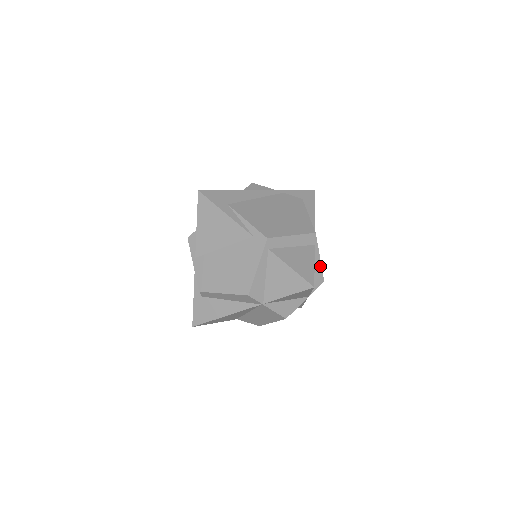
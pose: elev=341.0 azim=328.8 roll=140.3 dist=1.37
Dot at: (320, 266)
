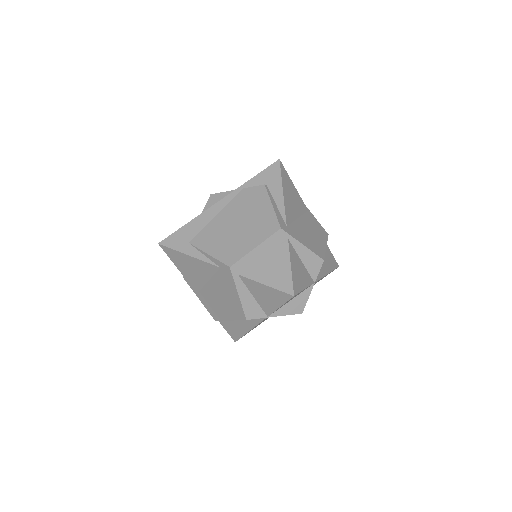
Dot at: (309, 251)
